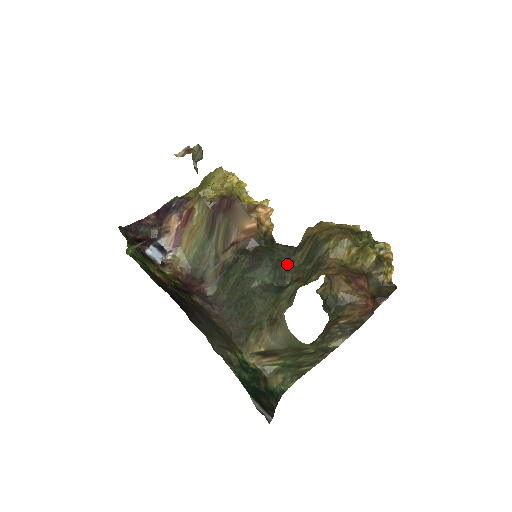
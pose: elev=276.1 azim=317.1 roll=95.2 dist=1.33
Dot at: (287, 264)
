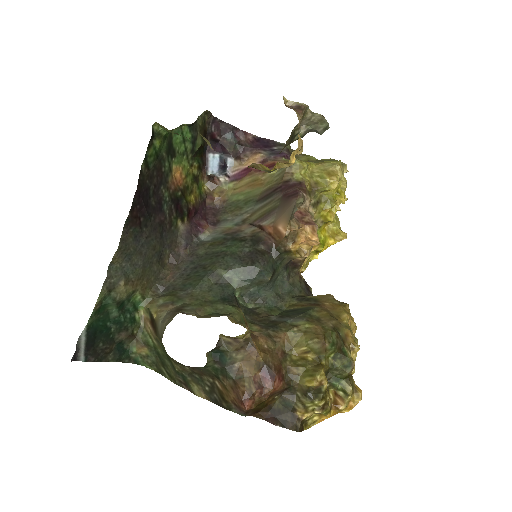
Dot at: (274, 295)
